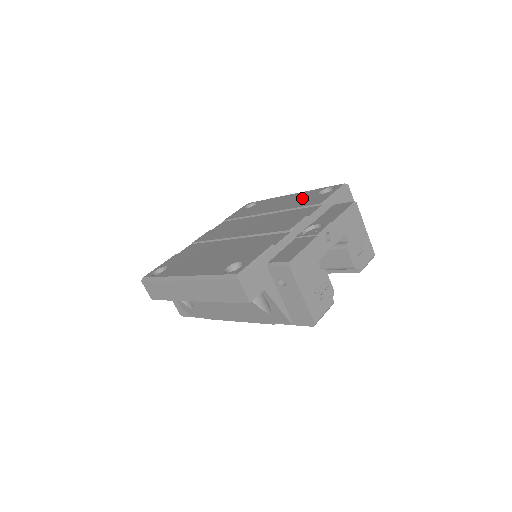
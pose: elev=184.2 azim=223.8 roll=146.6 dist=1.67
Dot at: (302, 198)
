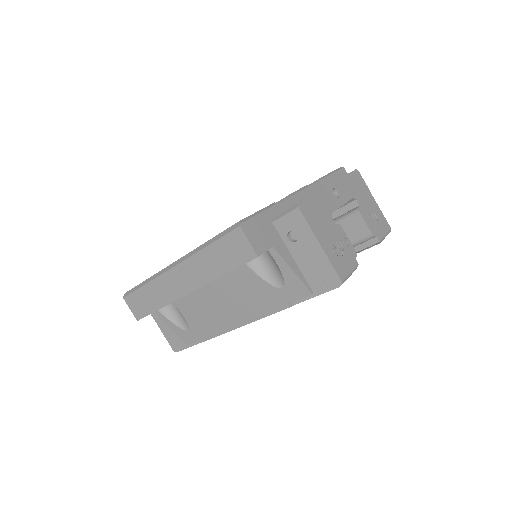
Dot at: occluded
